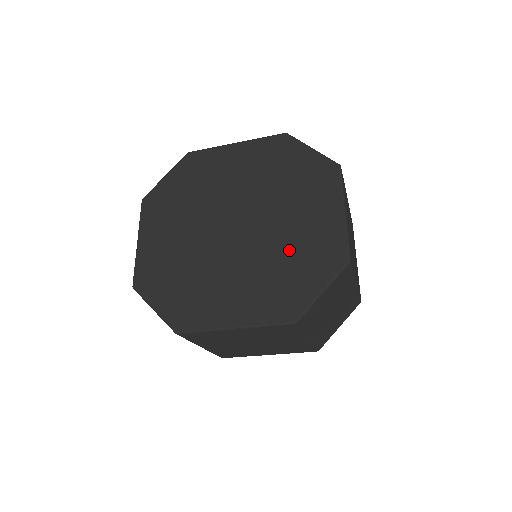
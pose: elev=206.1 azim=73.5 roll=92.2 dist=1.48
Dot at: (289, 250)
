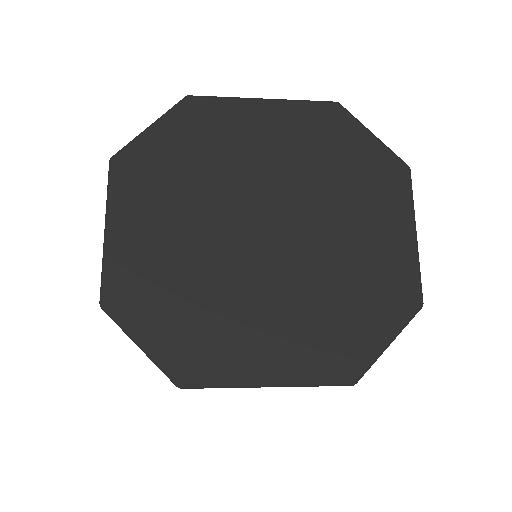
Dot at: (345, 279)
